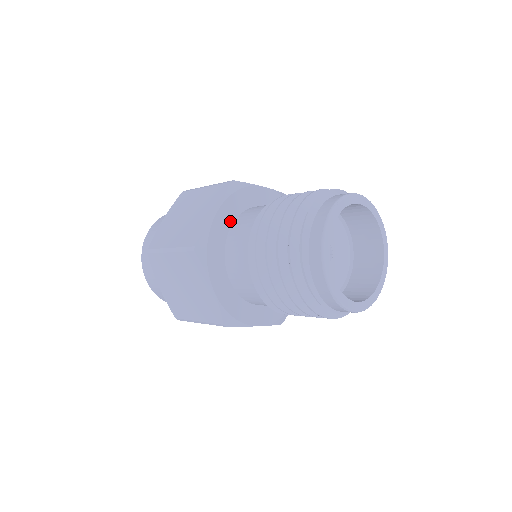
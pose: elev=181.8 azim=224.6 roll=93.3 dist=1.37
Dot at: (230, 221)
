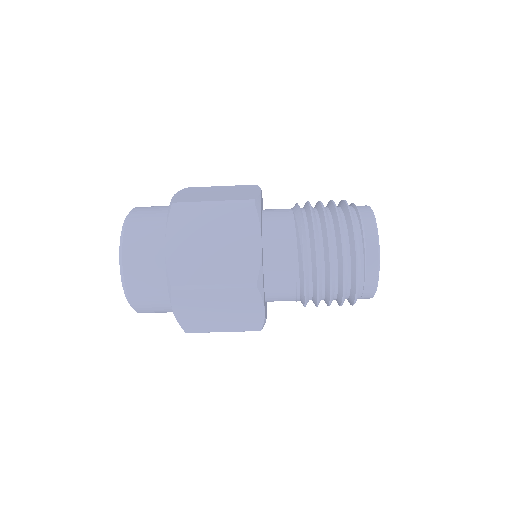
Dot at: occluded
